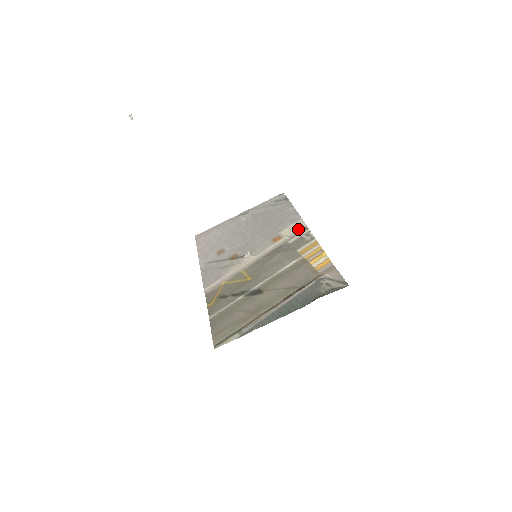
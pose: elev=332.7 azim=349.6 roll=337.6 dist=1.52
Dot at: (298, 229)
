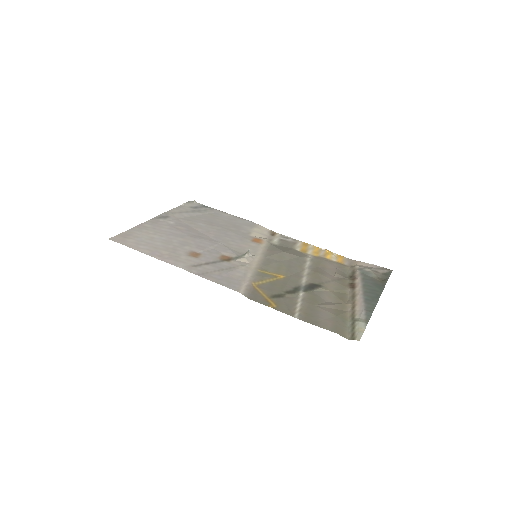
Dot at: (267, 233)
